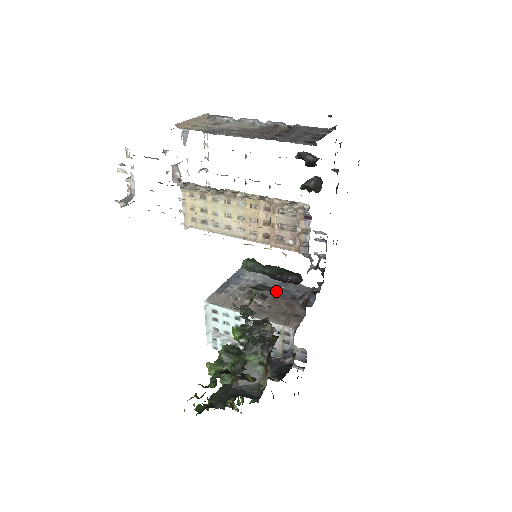
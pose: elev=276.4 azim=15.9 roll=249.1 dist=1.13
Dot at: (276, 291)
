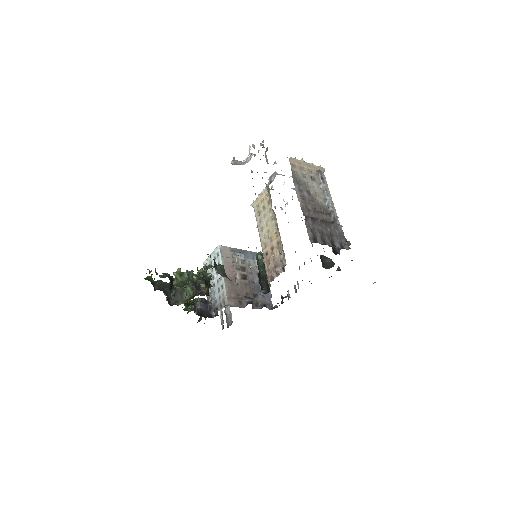
Dot at: (254, 283)
